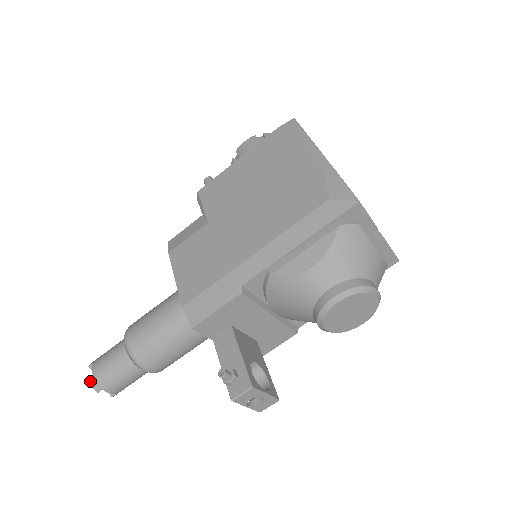
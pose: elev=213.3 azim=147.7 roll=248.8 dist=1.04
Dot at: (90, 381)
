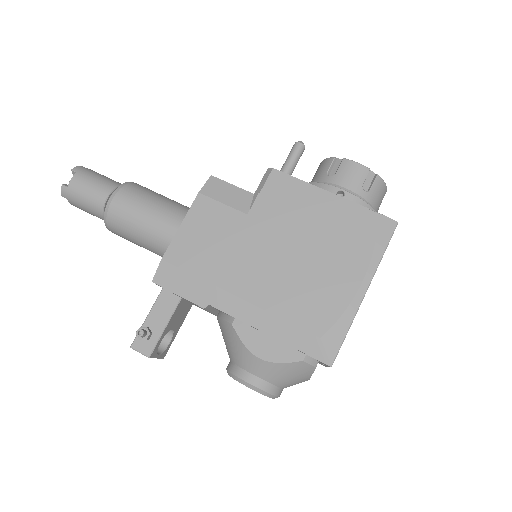
Dot at: (63, 185)
